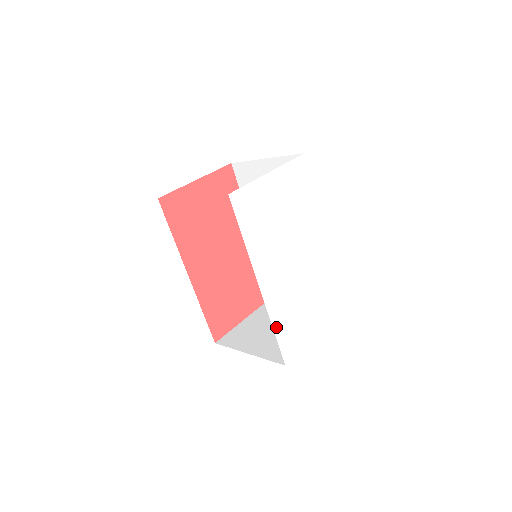
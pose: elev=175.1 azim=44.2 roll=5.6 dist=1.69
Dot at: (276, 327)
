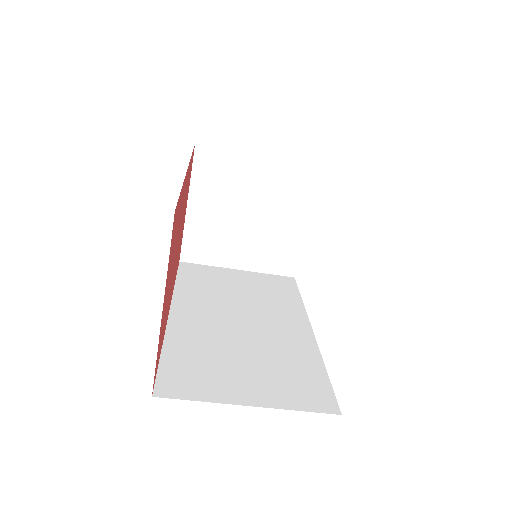
Dot at: occluded
